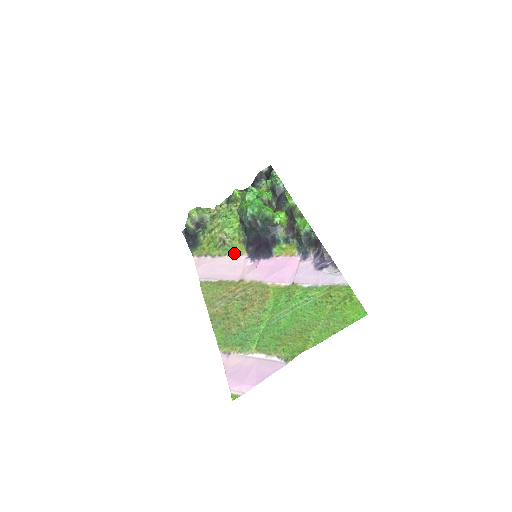
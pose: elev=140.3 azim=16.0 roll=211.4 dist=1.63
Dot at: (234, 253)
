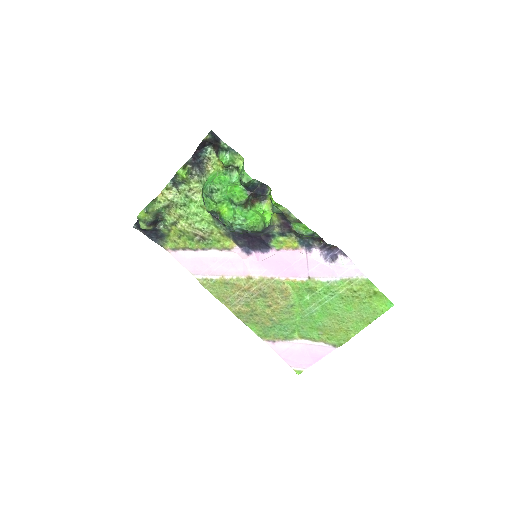
Dot at: (221, 247)
